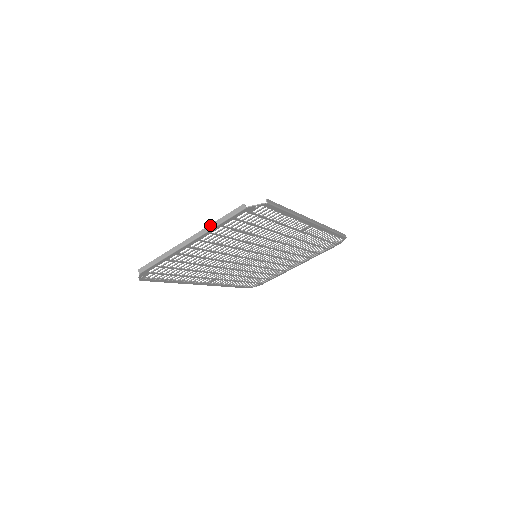
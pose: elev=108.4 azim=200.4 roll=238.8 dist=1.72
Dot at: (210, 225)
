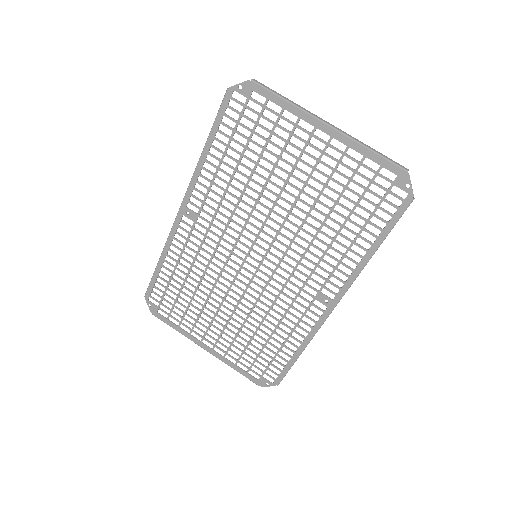
Dot at: (362, 142)
